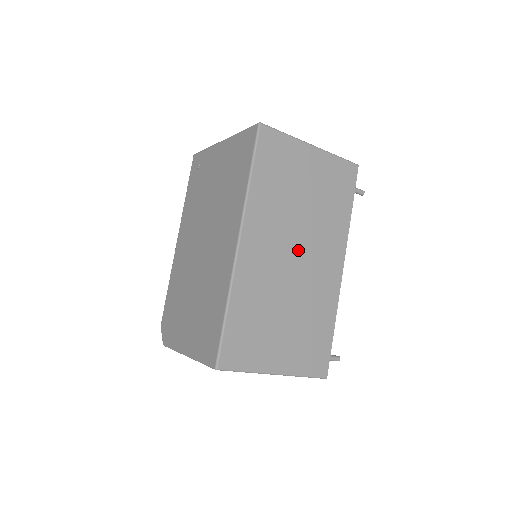
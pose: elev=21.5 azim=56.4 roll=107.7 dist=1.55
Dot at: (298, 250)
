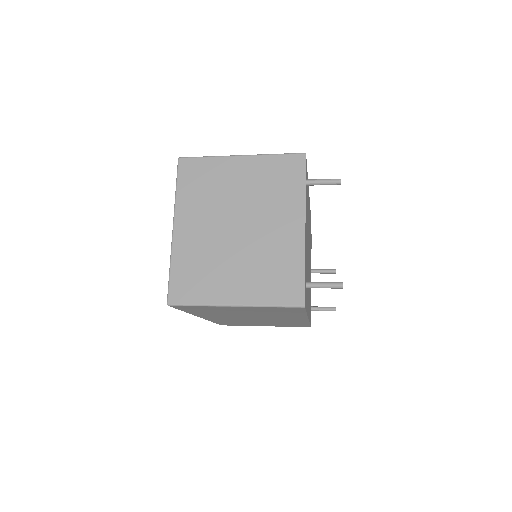
Dot at: (254, 318)
